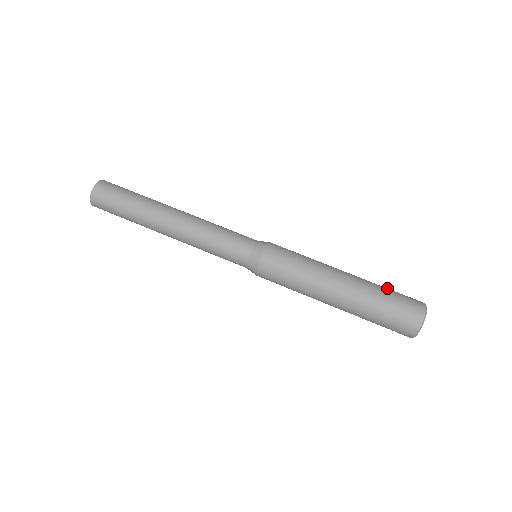
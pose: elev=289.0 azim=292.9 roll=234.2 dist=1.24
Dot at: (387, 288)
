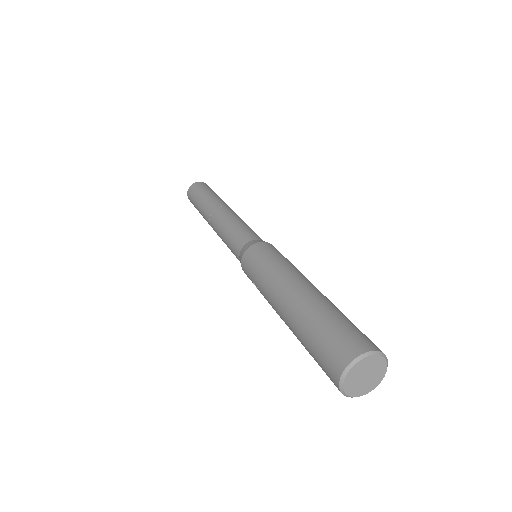
Dot at: occluded
